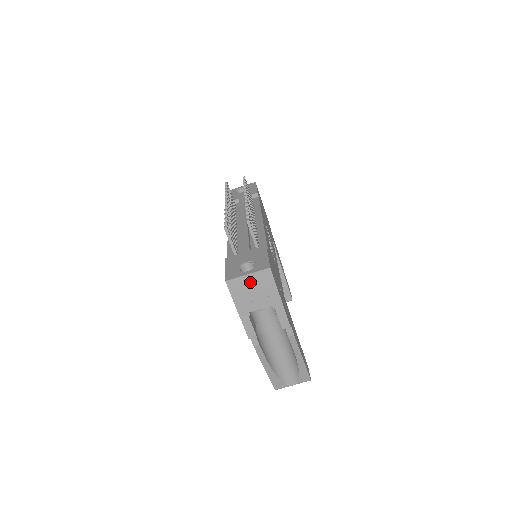
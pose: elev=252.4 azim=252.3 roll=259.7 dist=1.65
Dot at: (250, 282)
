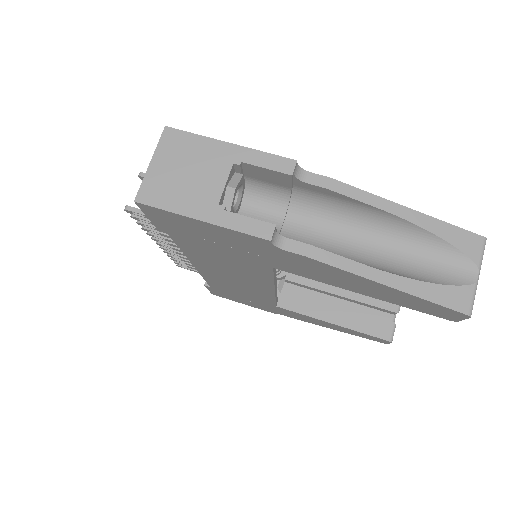
Dot at: (165, 168)
